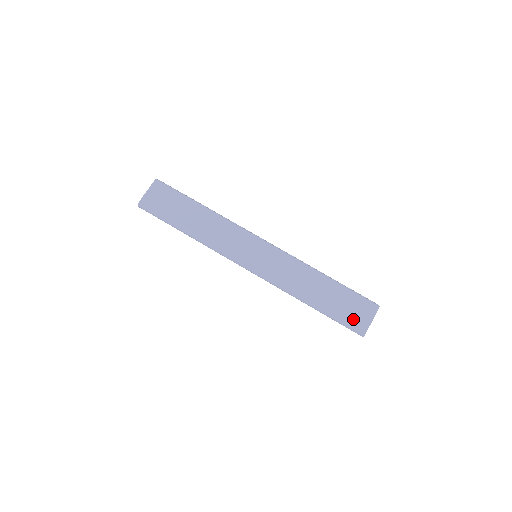
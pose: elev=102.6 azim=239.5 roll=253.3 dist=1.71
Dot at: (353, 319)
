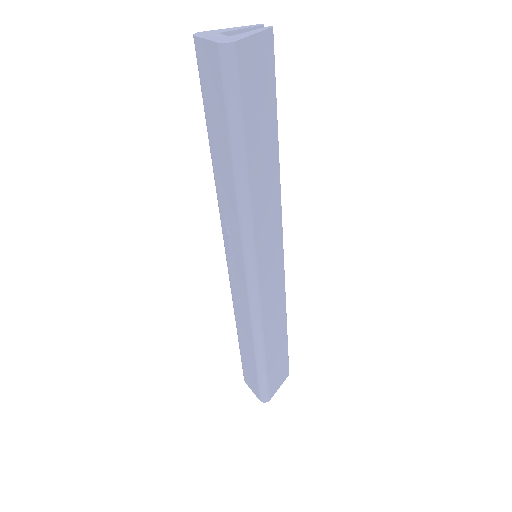
Dot at: (272, 383)
